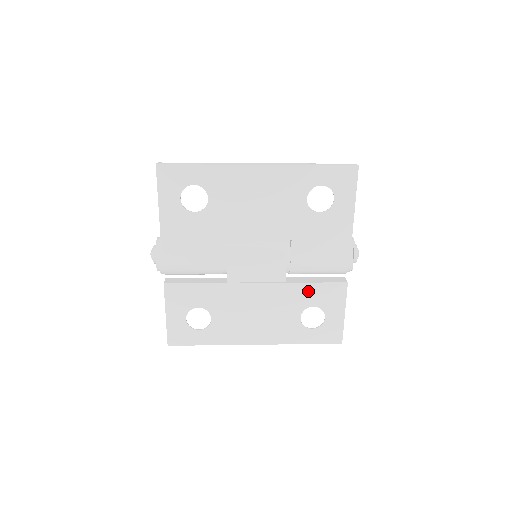
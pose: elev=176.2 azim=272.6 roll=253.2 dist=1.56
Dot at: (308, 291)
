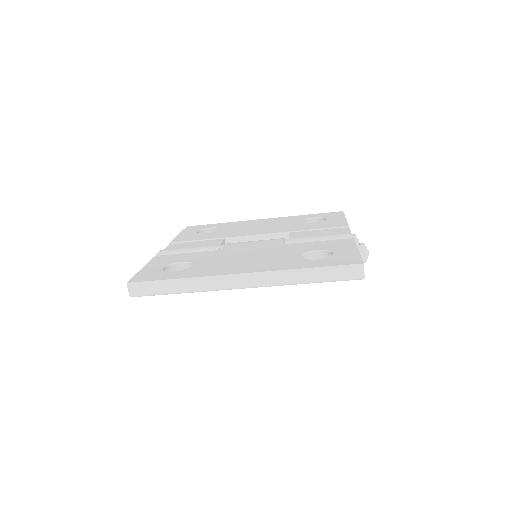
Dot at: (309, 245)
